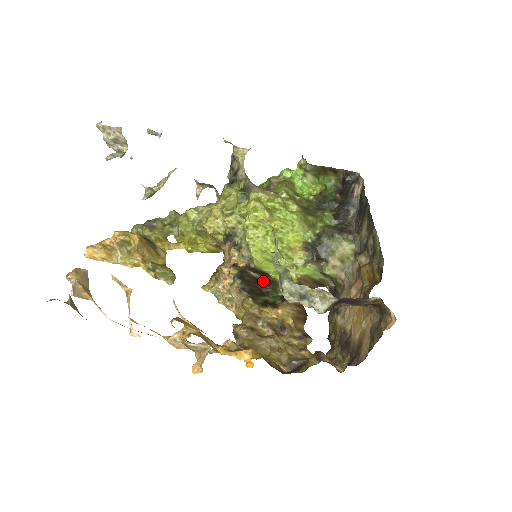
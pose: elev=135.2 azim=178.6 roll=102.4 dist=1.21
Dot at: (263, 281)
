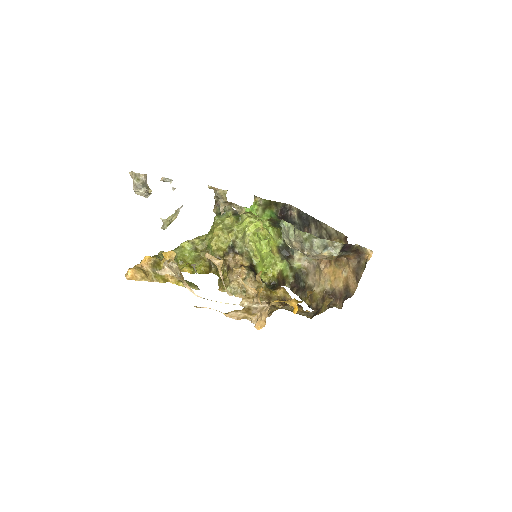
Dot at: occluded
